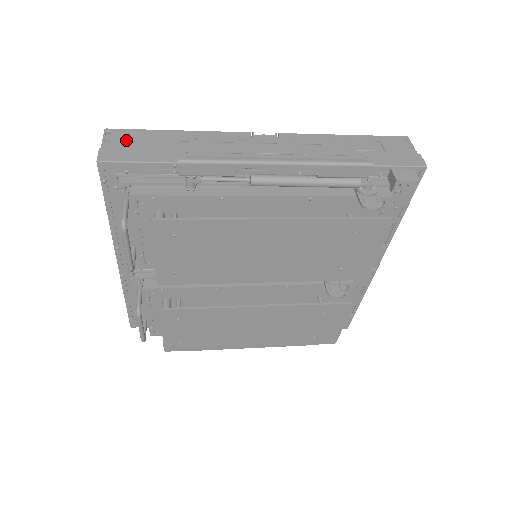
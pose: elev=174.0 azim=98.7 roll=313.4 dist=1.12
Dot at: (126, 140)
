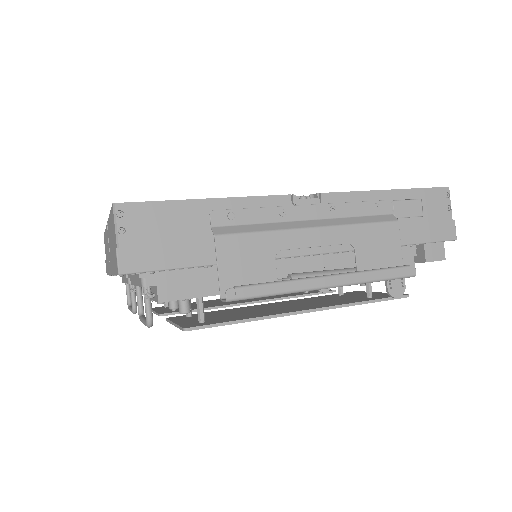
Dot at: (146, 226)
